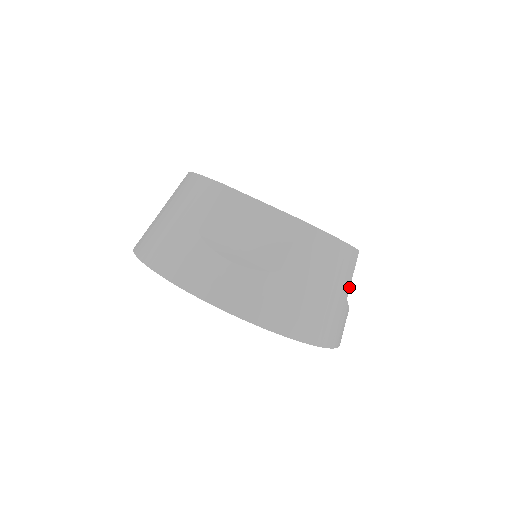
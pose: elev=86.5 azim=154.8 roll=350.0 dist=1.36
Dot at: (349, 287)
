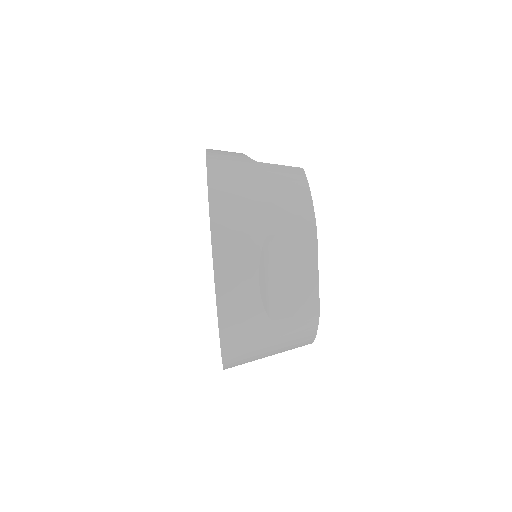
Dot at: (279, 233)
